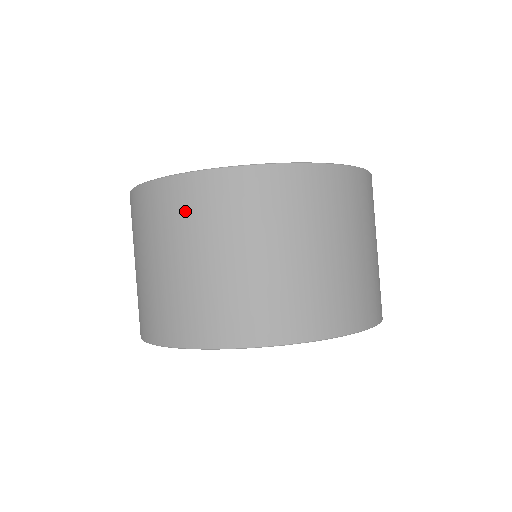
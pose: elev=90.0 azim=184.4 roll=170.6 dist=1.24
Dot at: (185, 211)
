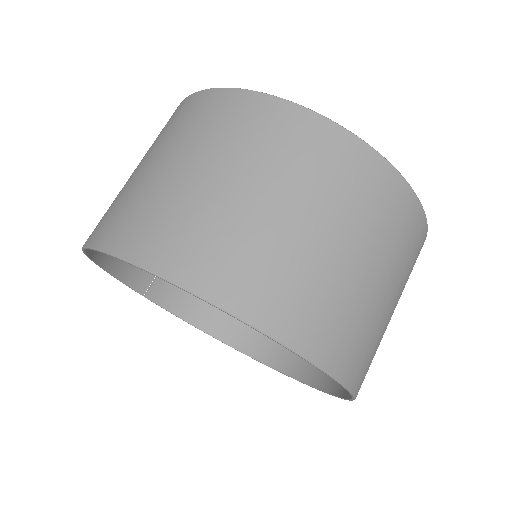
Dot at: (164, 128)
